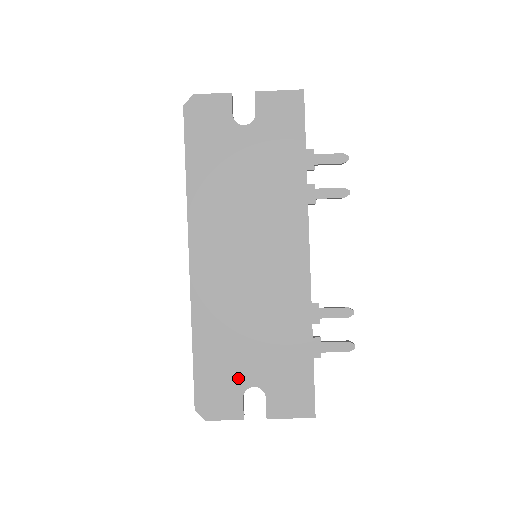
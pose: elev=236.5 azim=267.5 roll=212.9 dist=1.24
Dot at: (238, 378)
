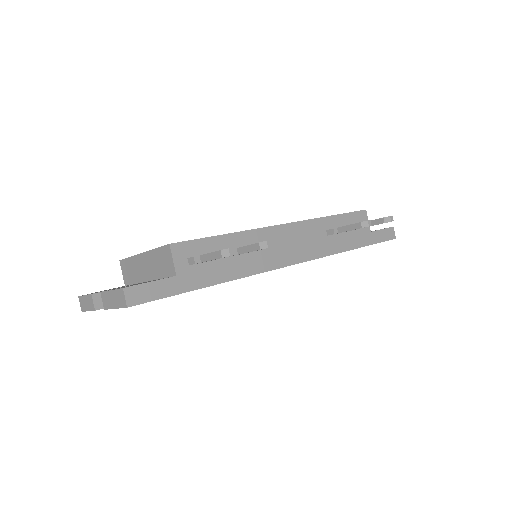
Dot at: occluded
